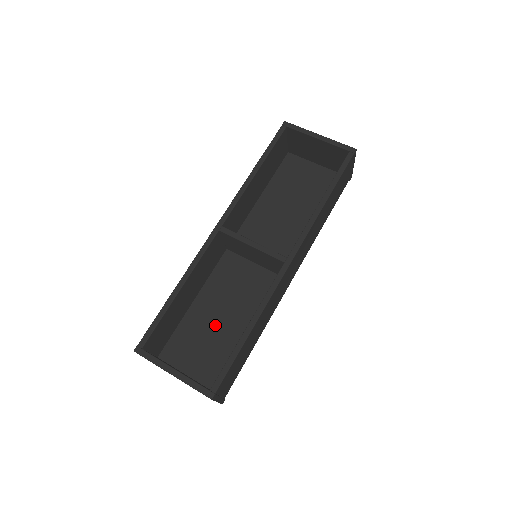
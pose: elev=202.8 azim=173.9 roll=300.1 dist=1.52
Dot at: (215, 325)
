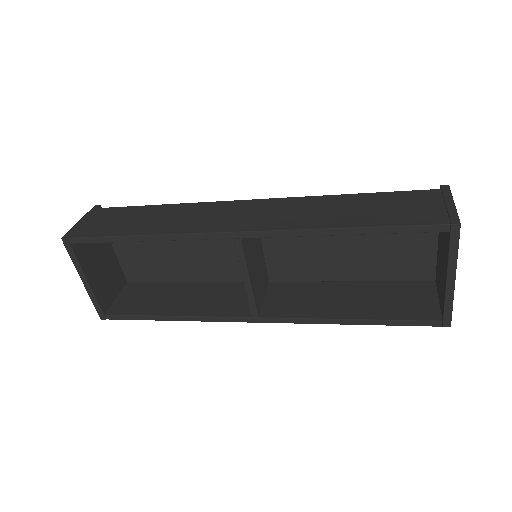
Dot at: (169, 246)
